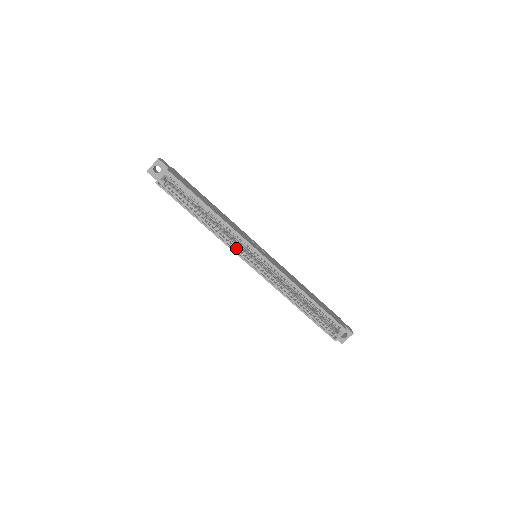
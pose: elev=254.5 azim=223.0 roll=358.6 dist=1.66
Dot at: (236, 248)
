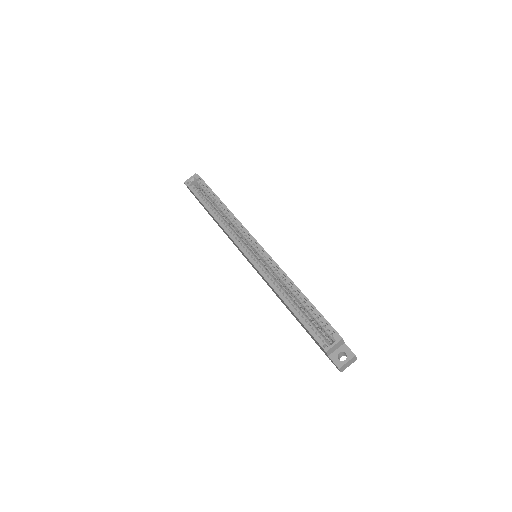
Dot at: (235, 237)
